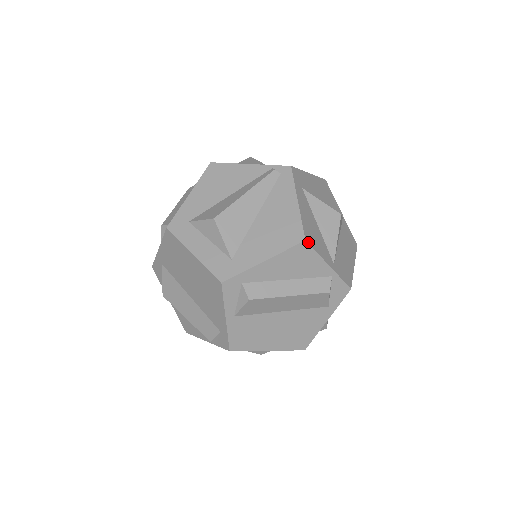
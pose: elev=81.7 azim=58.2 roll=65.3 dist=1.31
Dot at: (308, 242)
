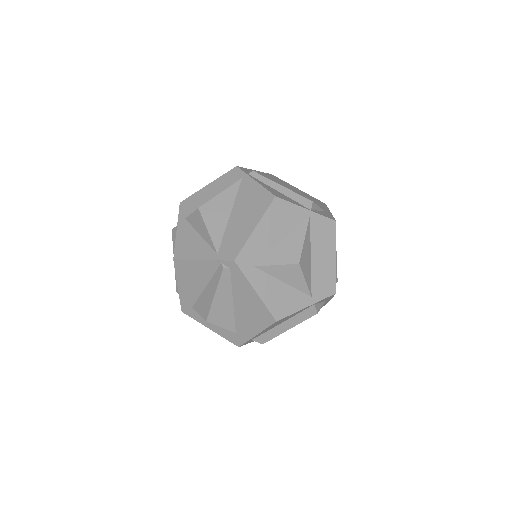
Dot at: (279, 319)
